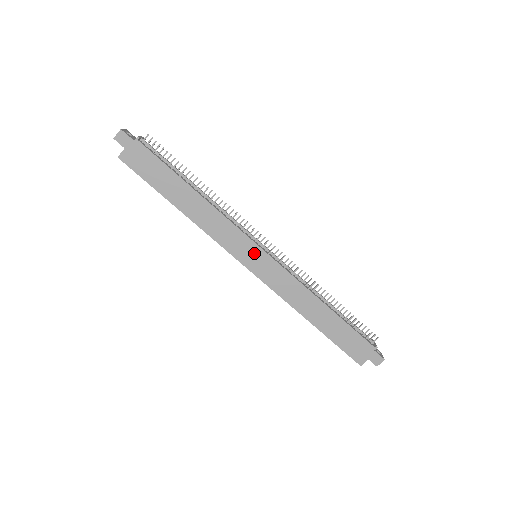
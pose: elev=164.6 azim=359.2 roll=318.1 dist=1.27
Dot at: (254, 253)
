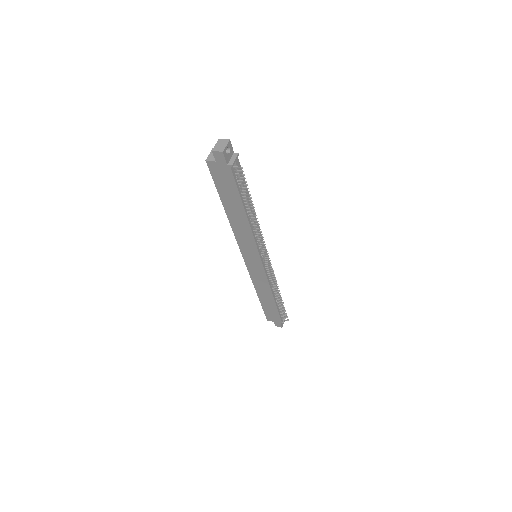
Dot at: (255, 259)
